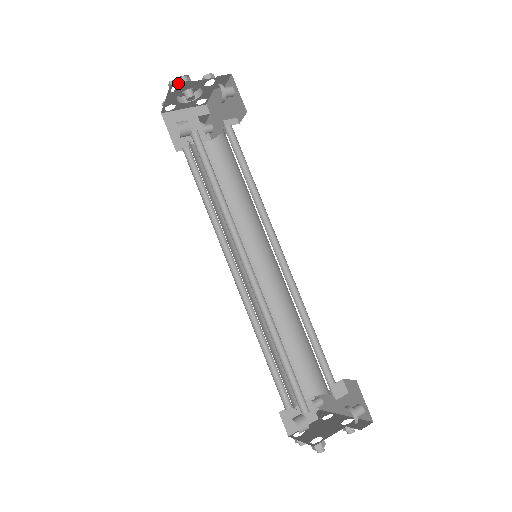
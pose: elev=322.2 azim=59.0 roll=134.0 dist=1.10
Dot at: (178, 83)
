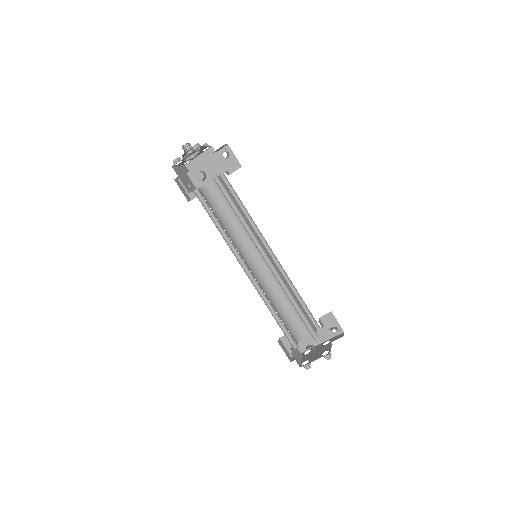
Dot at: occluded
